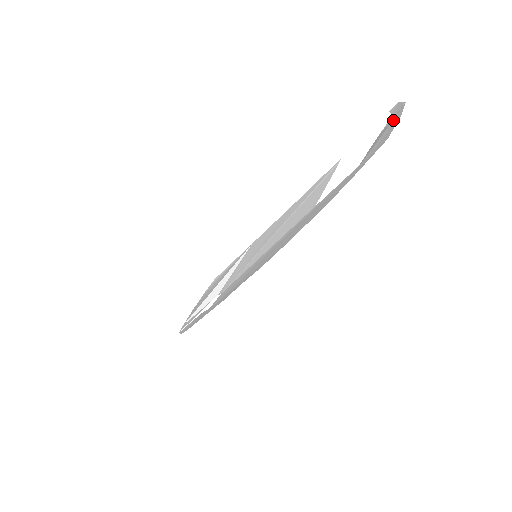
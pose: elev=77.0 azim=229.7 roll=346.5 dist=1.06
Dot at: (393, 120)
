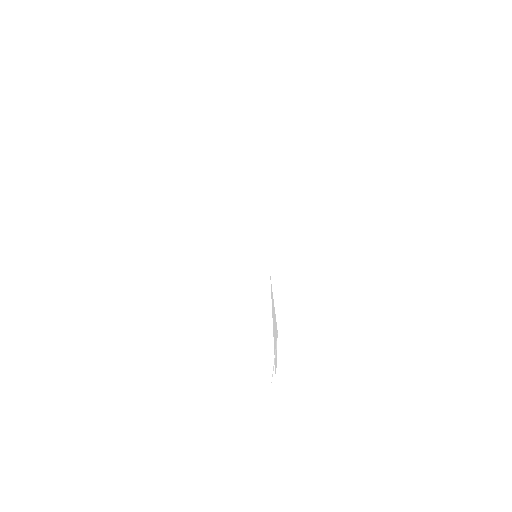
Dot at: occluded
